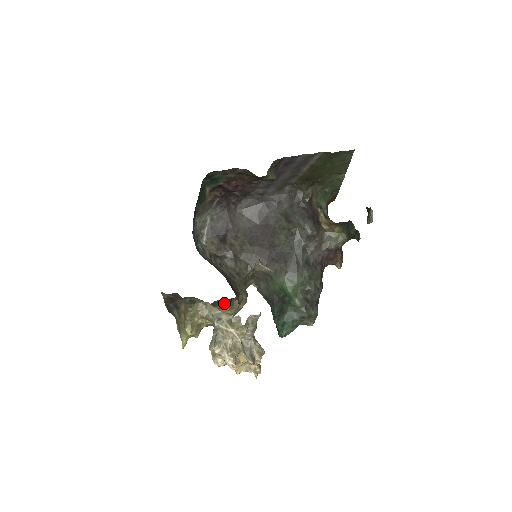
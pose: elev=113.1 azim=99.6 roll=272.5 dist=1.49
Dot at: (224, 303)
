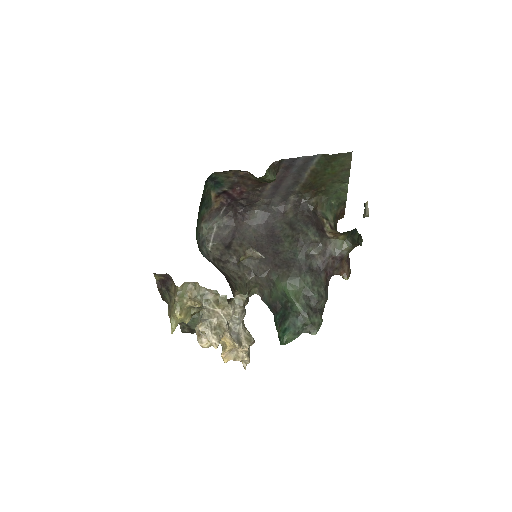
Dot at: occluded
